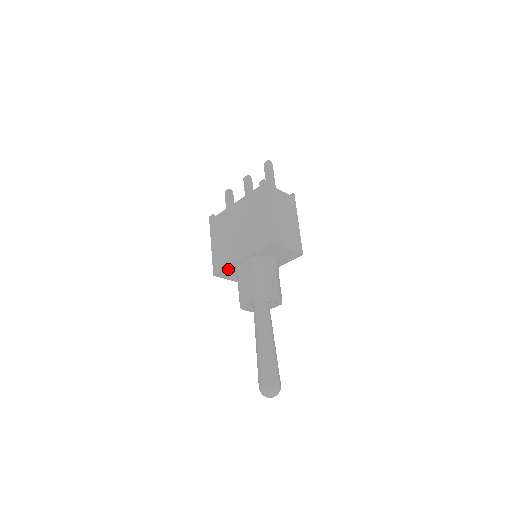
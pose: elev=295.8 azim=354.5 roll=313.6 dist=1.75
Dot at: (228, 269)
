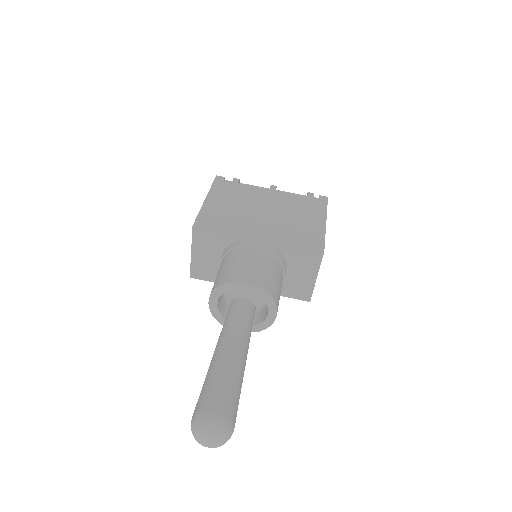
Dot at: (223, 235)
